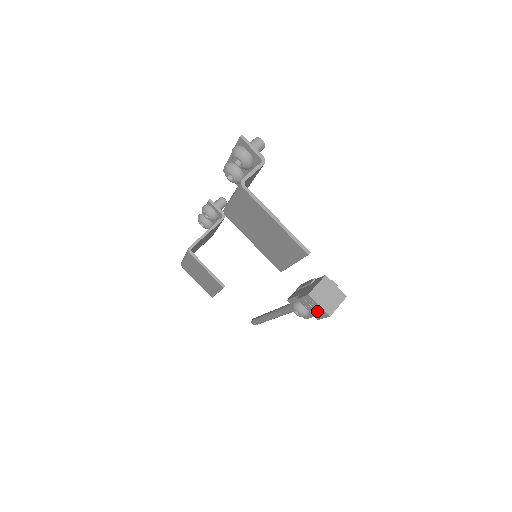
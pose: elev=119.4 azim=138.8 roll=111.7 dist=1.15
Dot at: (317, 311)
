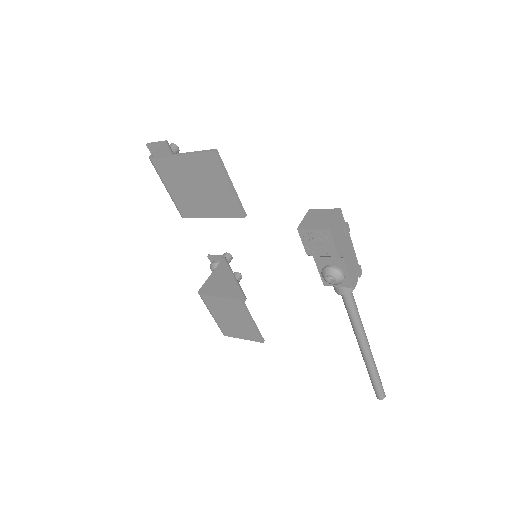
Dot at: (323, 242)
